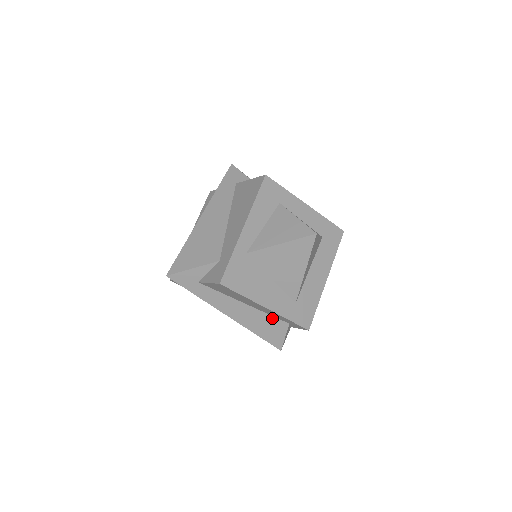
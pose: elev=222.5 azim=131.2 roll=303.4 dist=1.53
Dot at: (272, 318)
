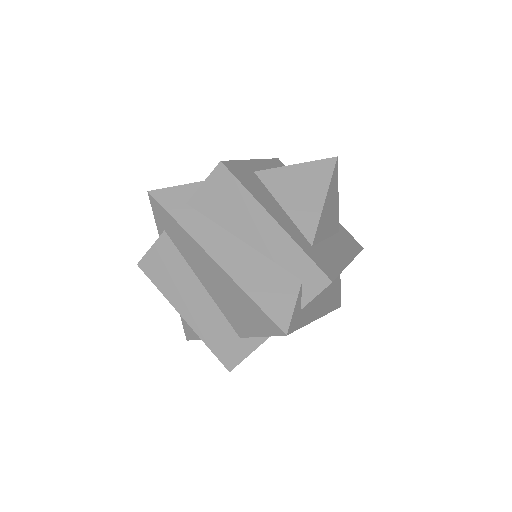
Dot at: (277, 269)
